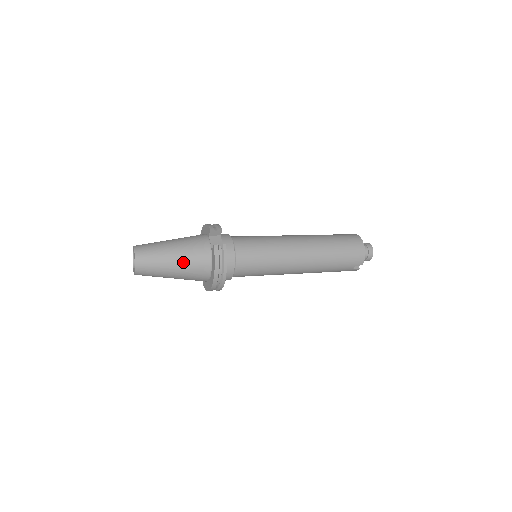
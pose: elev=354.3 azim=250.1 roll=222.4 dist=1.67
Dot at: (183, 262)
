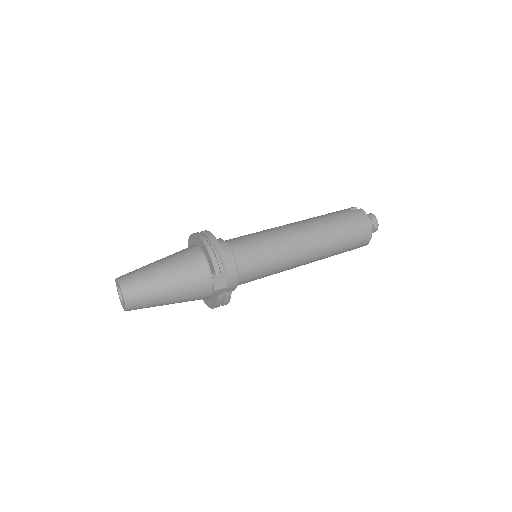
Dot at: (180, 302)
